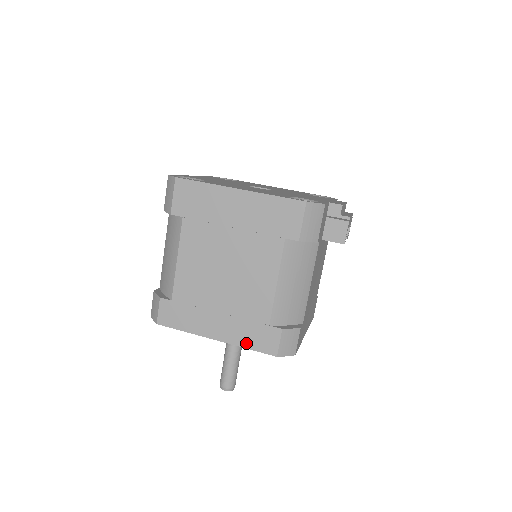
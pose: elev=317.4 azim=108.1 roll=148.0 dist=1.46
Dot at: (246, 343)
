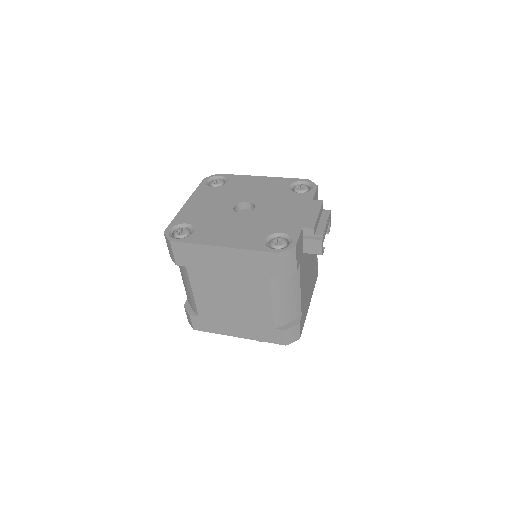
Dot at: (261, 339)
